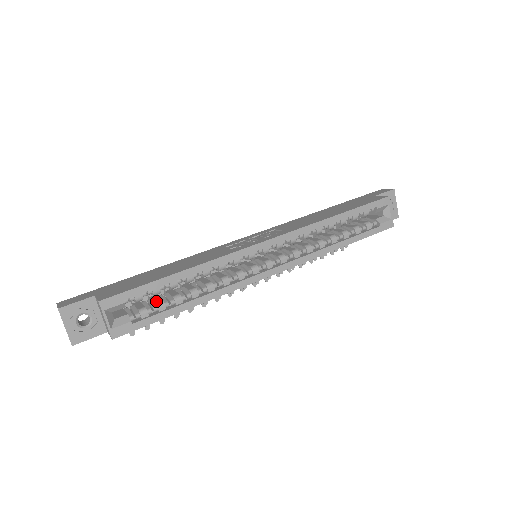
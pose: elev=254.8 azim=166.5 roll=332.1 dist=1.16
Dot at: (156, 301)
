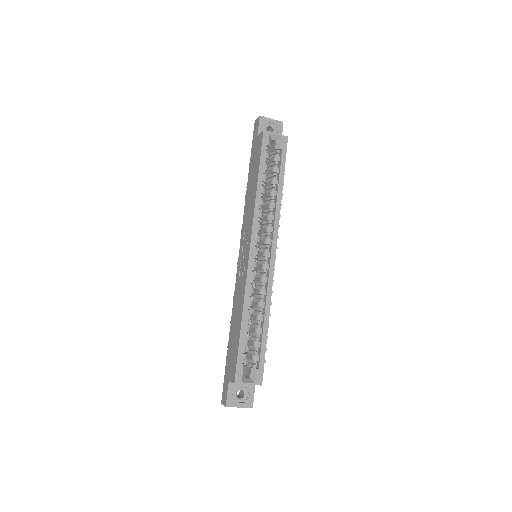
Dot at: (252, 345)
